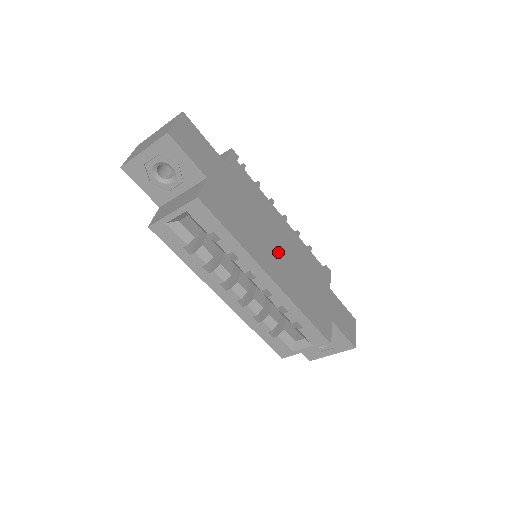
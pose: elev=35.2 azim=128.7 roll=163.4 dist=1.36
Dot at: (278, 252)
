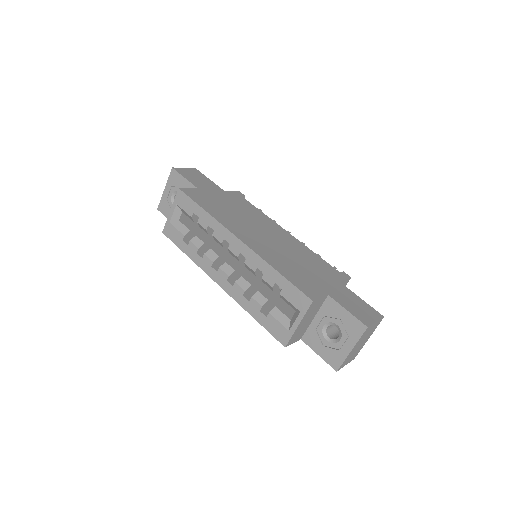
Dot at: (262, 236)
